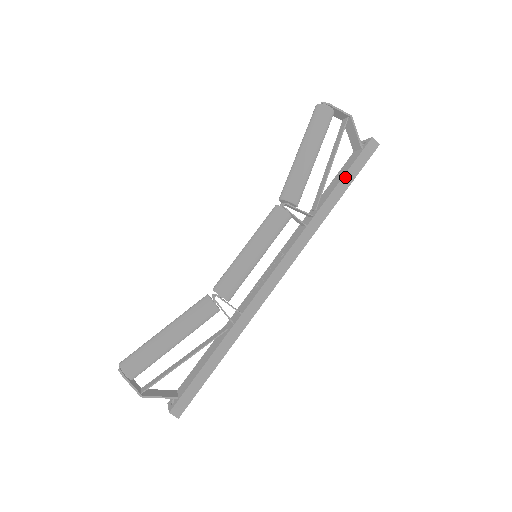
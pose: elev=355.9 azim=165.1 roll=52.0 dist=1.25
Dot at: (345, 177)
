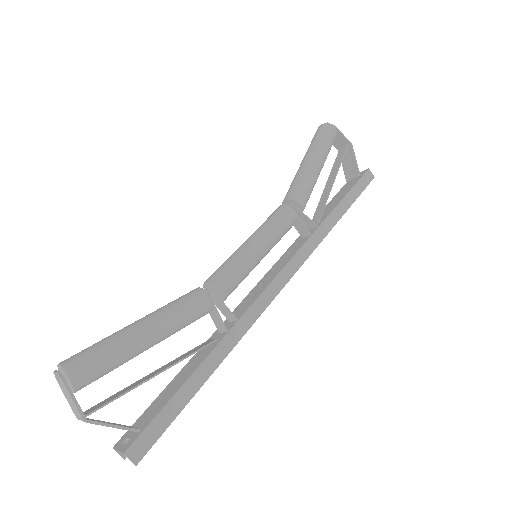
Dot at: (347, 197)
